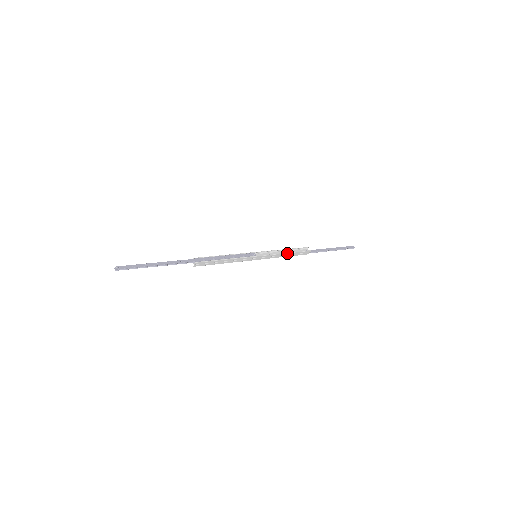
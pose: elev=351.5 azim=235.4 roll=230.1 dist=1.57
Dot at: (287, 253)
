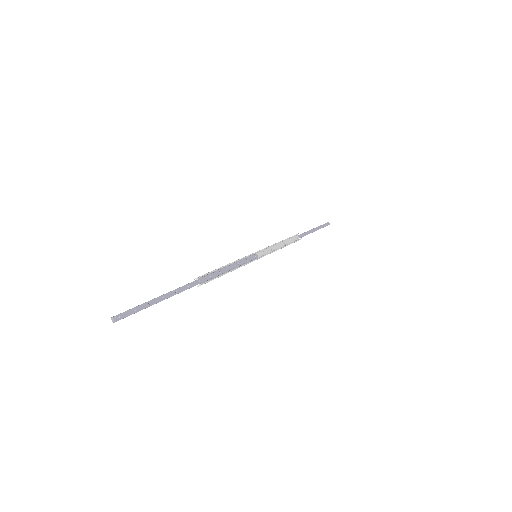
Dot at: (283, 247)
